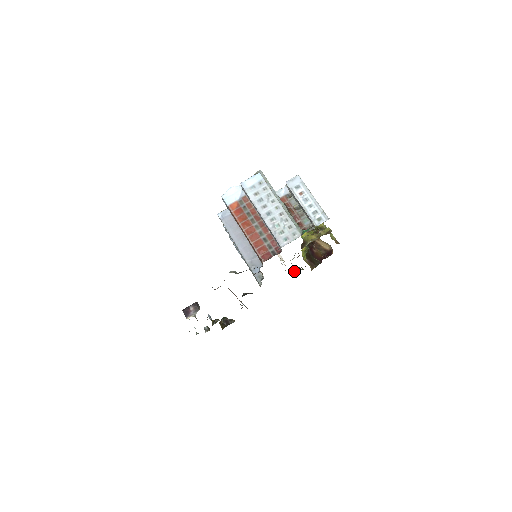
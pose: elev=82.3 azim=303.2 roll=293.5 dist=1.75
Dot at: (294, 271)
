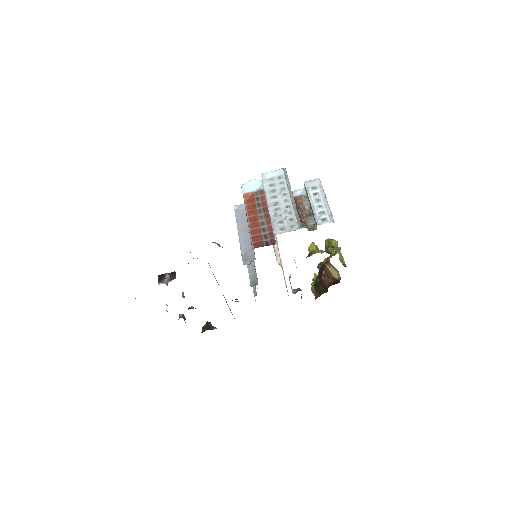
Dot at: (294, 291)
